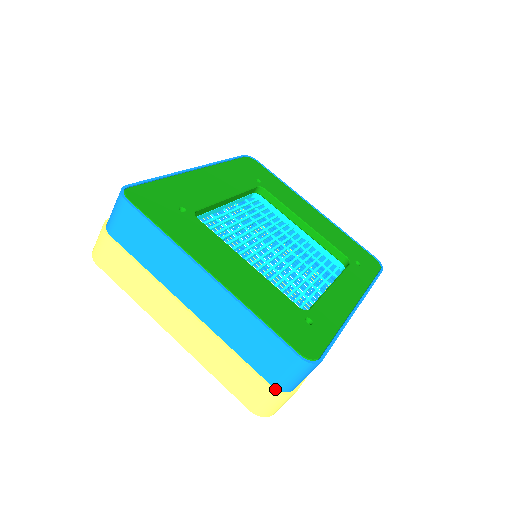
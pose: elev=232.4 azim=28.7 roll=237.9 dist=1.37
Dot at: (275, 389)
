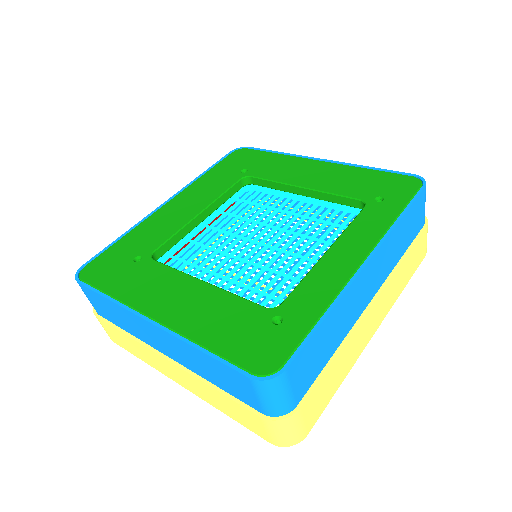
Dot at: (267, 417)
